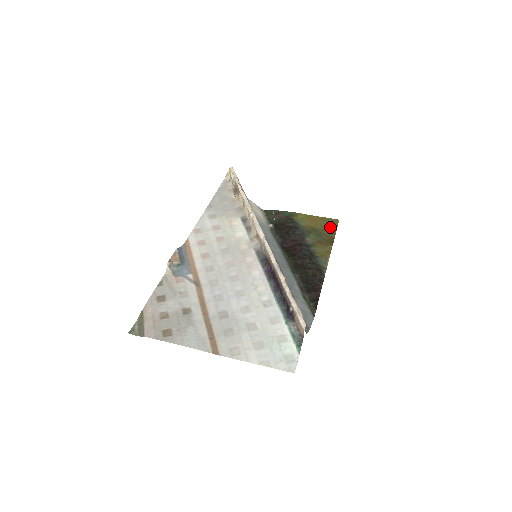
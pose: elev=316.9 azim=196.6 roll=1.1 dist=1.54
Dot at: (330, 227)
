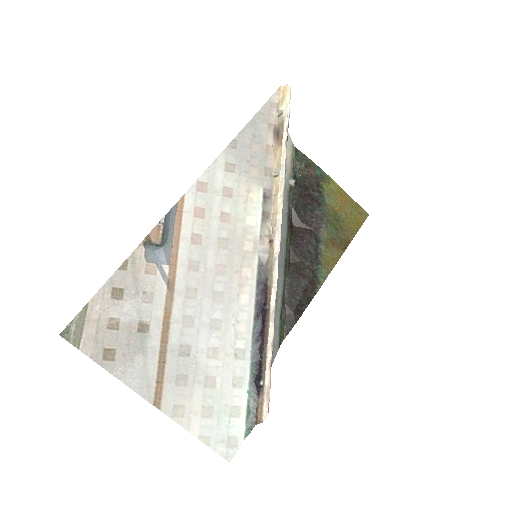
Dot at: (354, 222)
